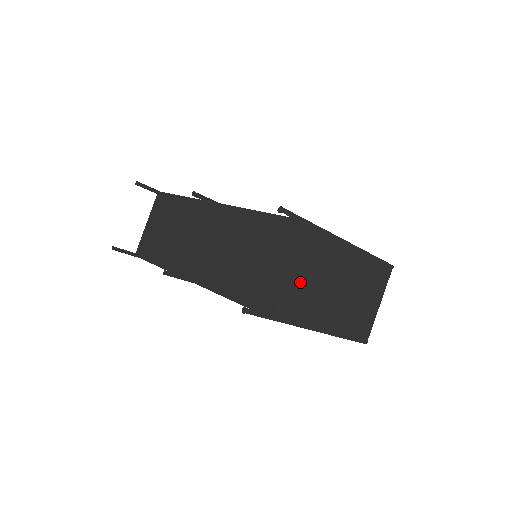
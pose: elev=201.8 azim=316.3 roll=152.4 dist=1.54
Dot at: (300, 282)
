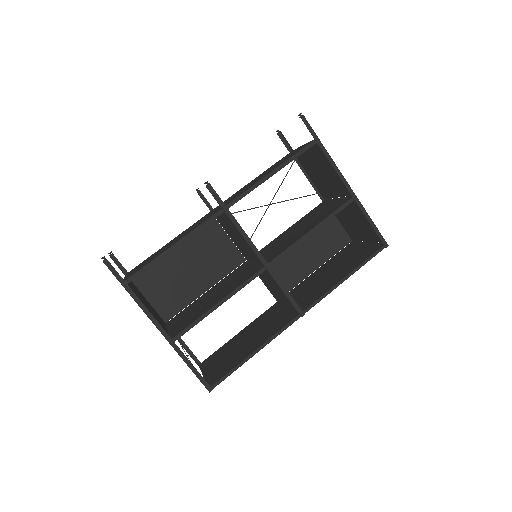
Dot at: (314, 156)
